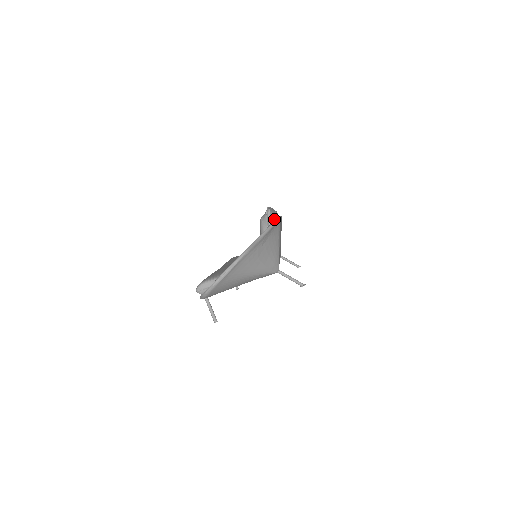
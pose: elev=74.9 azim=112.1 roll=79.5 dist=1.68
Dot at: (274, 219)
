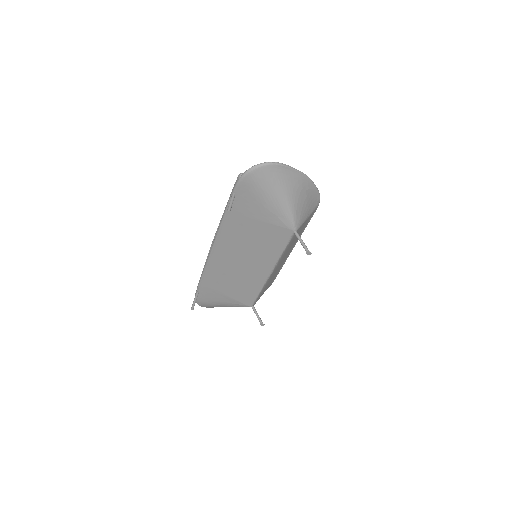
Dot at: occluded
